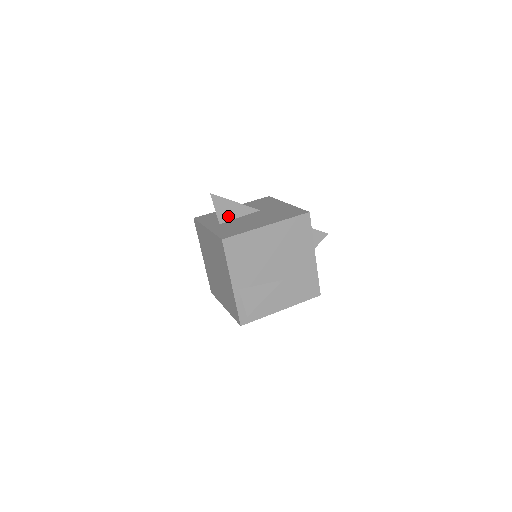
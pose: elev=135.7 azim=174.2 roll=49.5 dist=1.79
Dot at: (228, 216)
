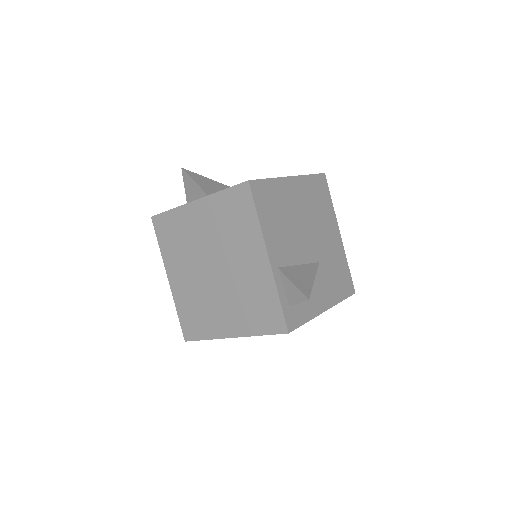
Dot at: occluded
